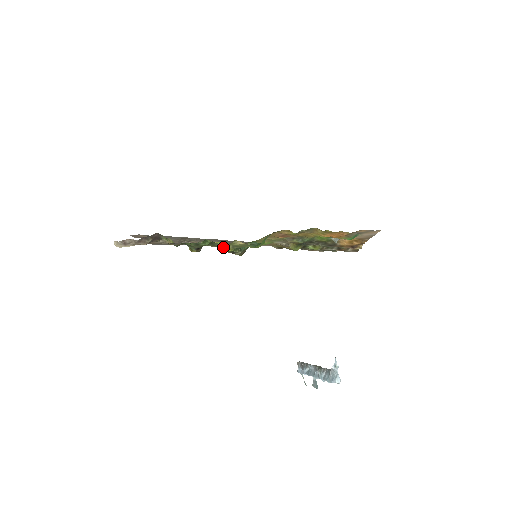
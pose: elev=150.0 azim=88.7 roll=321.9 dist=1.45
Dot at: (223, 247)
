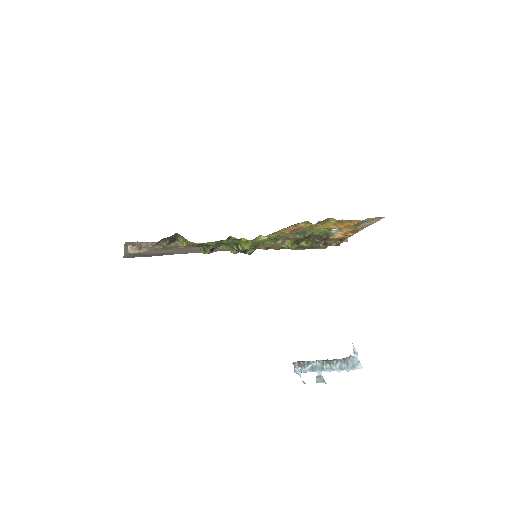
Dot at: (238, 246)
